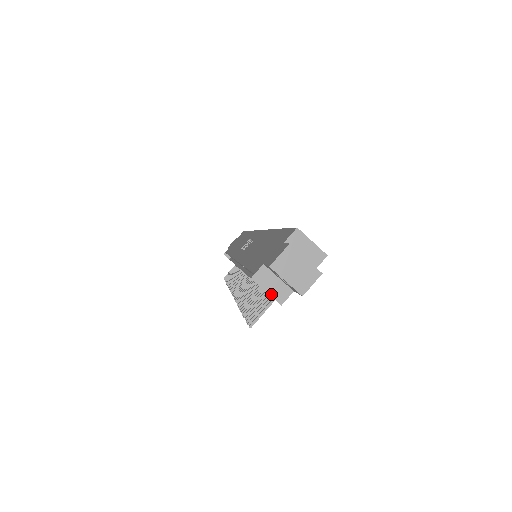
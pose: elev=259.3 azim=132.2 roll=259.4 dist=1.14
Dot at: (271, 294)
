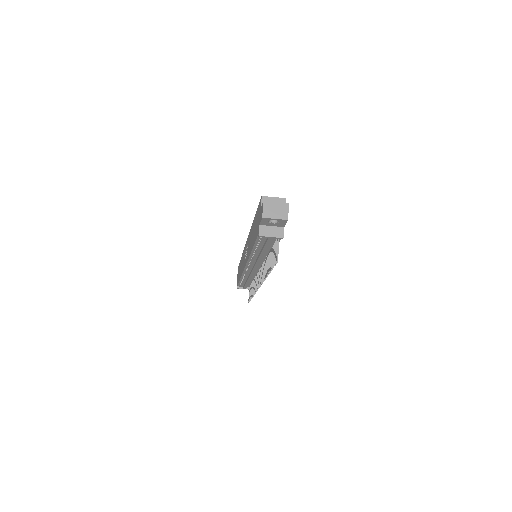
Dot at: (274, 236)
